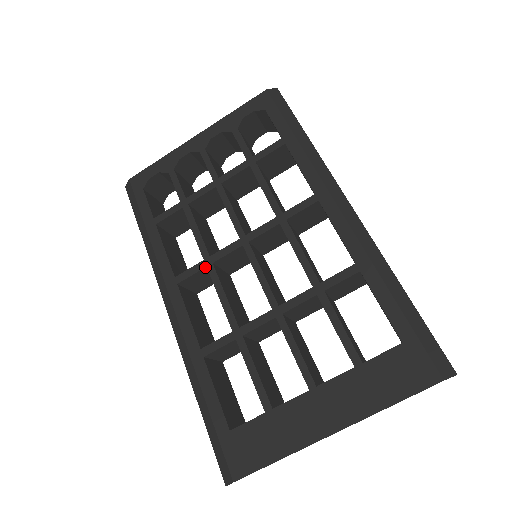
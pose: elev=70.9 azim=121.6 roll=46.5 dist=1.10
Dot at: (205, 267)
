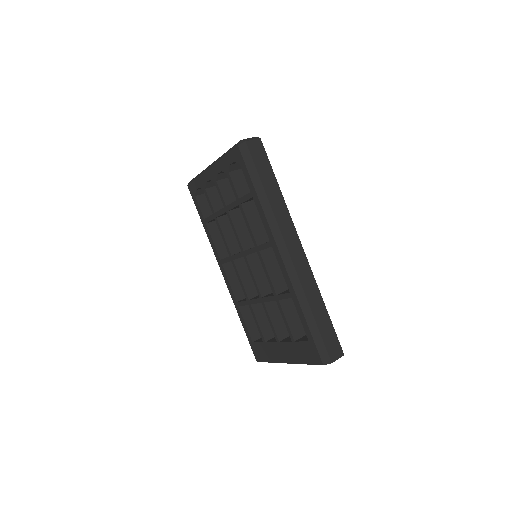
Dot at: (231, 261)
